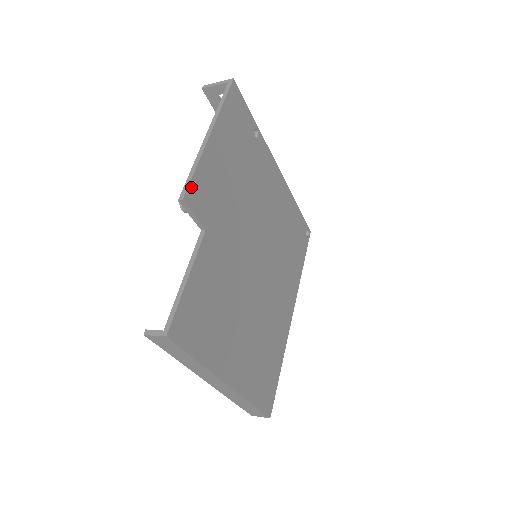
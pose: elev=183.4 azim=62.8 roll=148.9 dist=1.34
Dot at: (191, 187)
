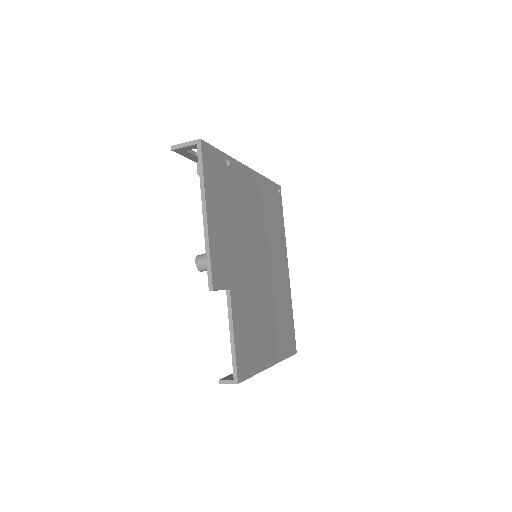
Dot at: (213, 273)
